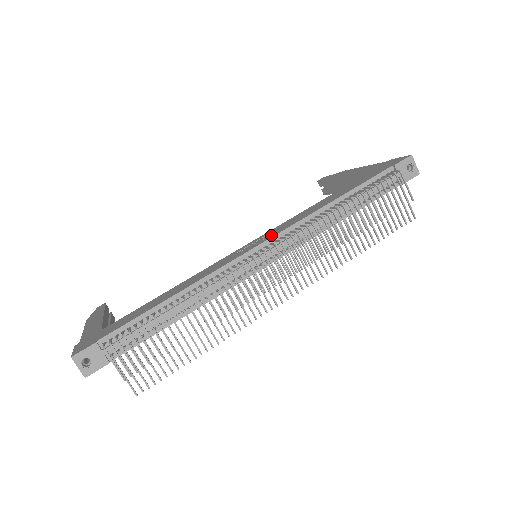
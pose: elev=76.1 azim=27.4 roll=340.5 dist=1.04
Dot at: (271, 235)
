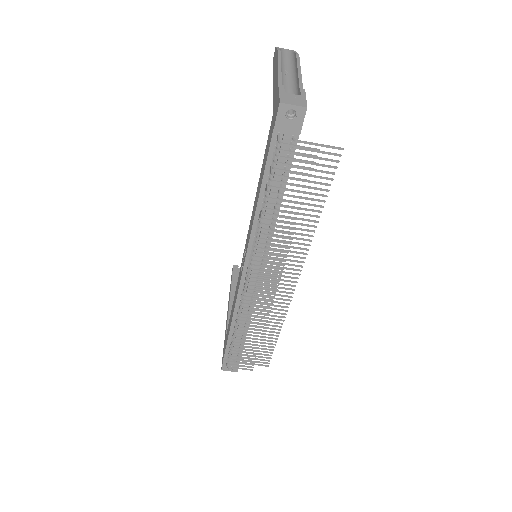
Dot at: (245, 253)
